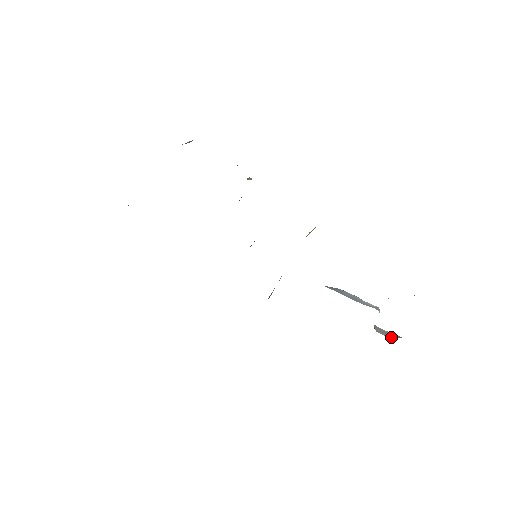
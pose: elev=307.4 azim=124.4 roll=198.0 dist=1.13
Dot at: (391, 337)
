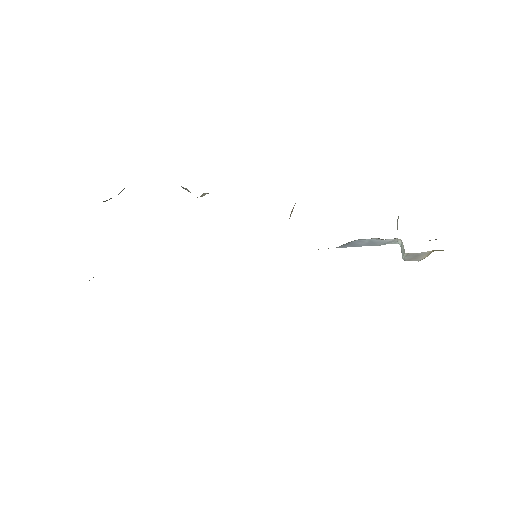
Dot at: (422, 258)
